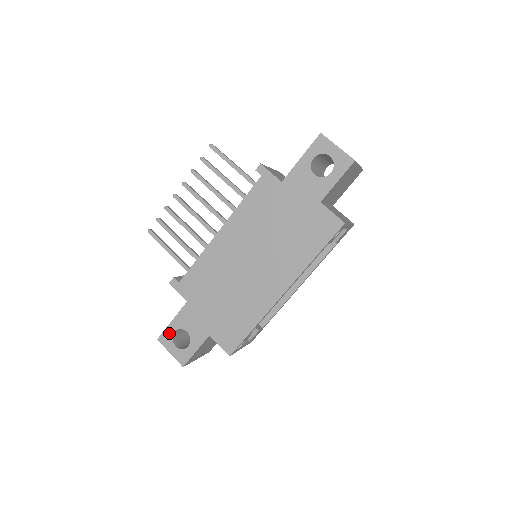
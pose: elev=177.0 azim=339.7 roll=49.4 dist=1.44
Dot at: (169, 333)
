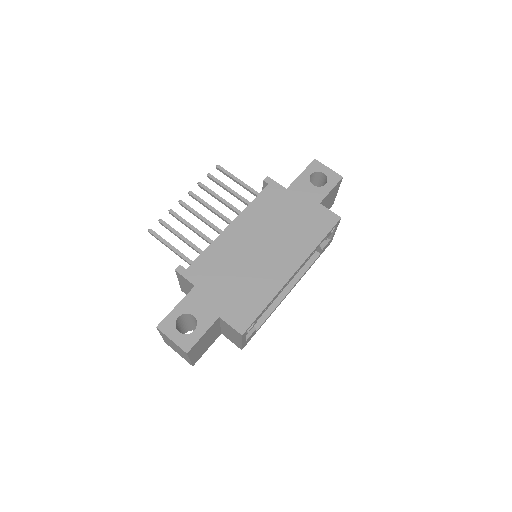
Dot at: (172, 319)
